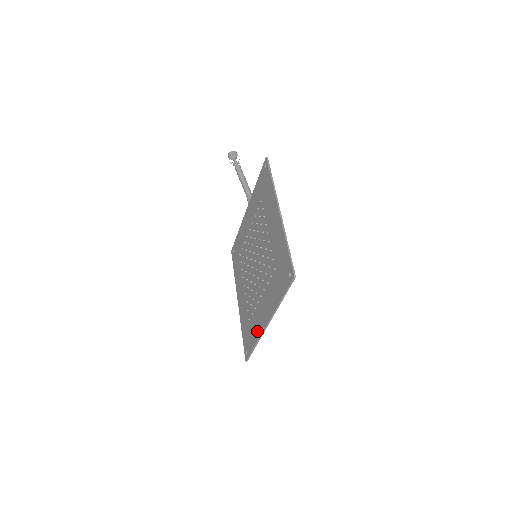
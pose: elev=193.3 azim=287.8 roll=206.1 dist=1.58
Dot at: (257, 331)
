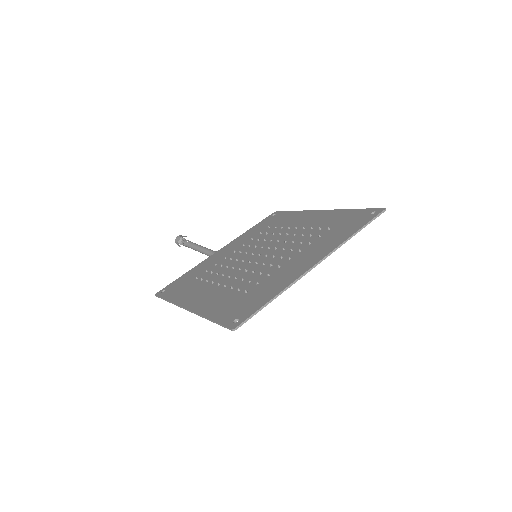
Dot at: (282, 282)
